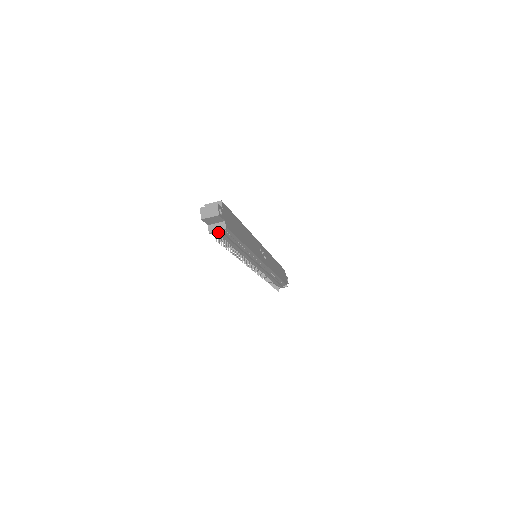
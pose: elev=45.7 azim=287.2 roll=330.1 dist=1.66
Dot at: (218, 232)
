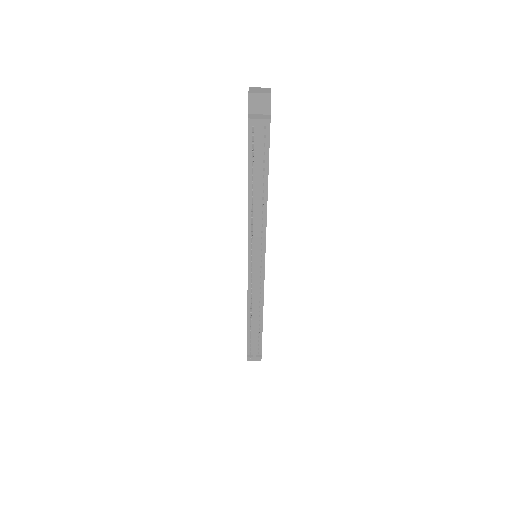
Dot at: (258, 124)
